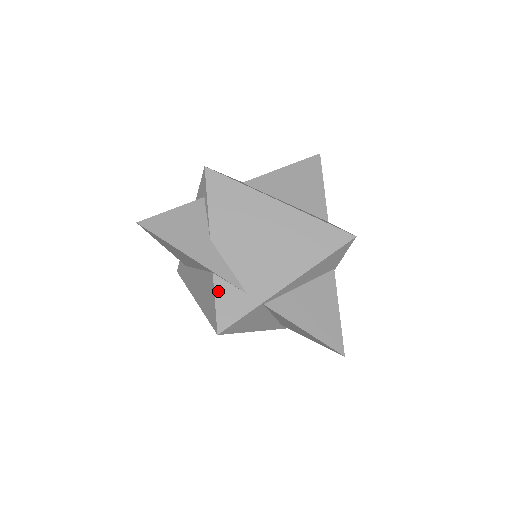
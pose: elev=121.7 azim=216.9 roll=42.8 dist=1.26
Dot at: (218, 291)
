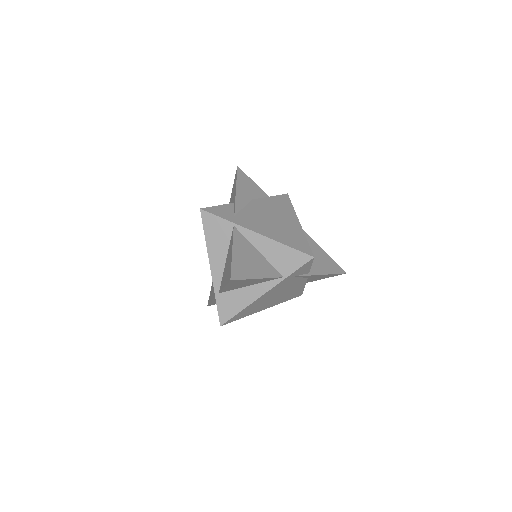
Dot at: (226, 206)
